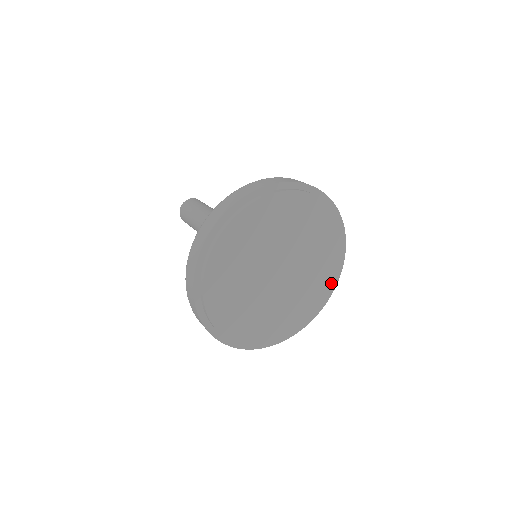
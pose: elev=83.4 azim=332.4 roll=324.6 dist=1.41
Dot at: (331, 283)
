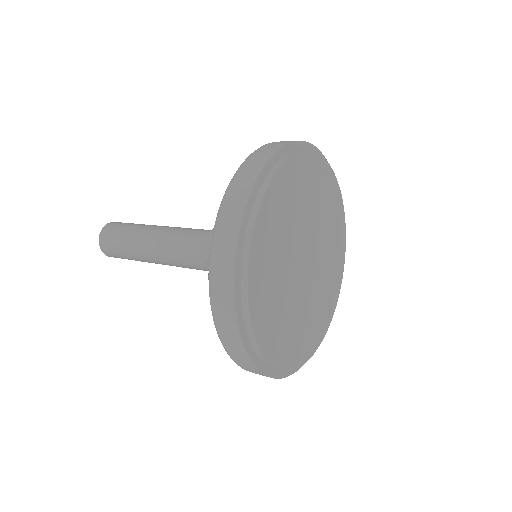
Dot at: (332, 182)
